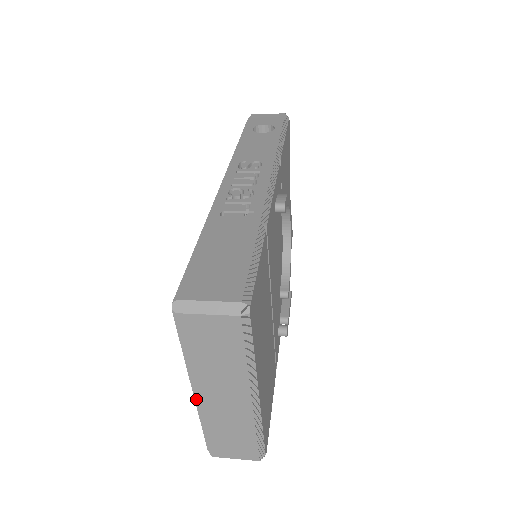
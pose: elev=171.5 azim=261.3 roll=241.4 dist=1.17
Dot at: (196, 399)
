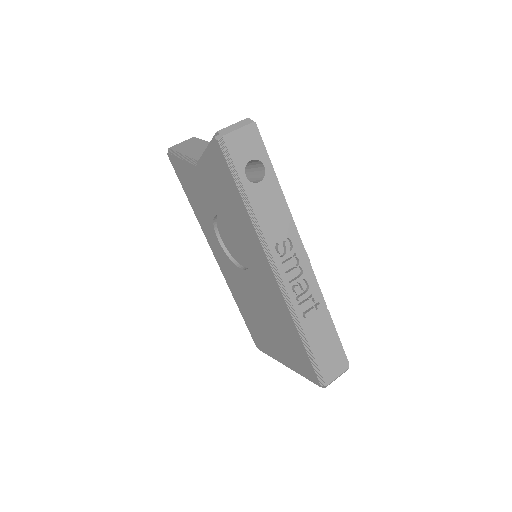
Dot at: occluded
